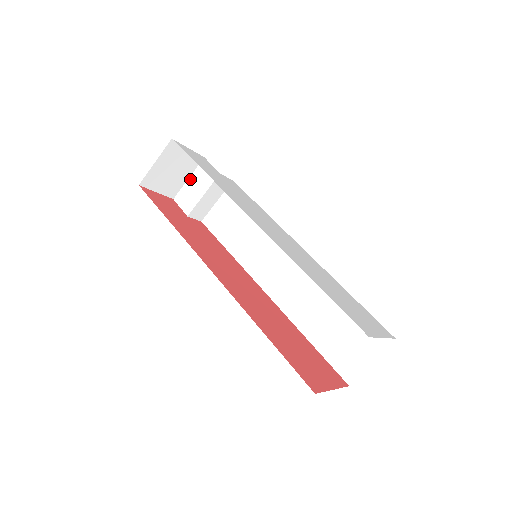
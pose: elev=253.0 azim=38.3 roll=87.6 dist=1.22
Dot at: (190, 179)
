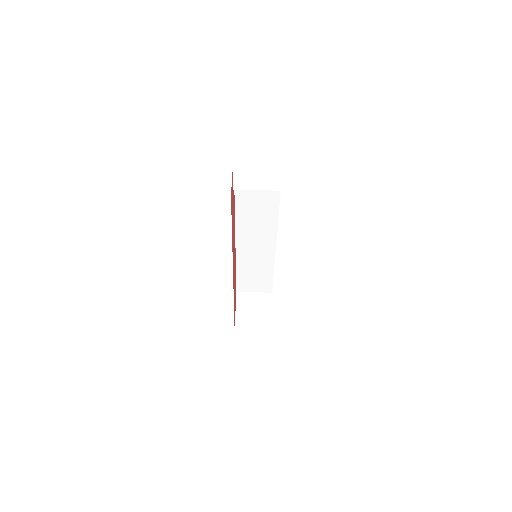
Dot at: (259, 168)
